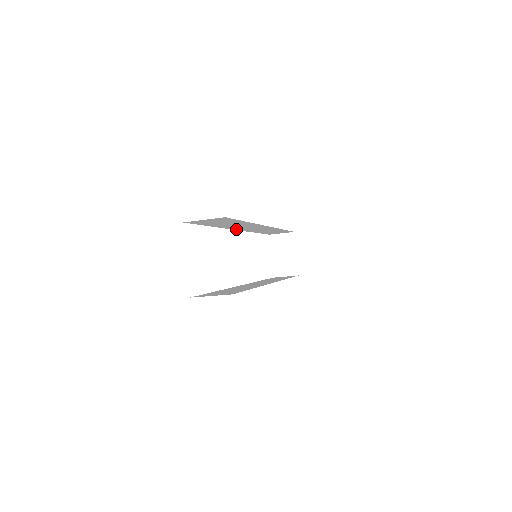
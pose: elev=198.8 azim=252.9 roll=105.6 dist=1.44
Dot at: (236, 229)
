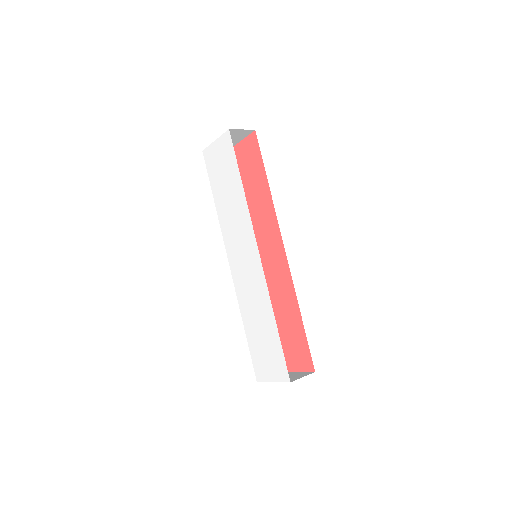
Dot at: occluded
